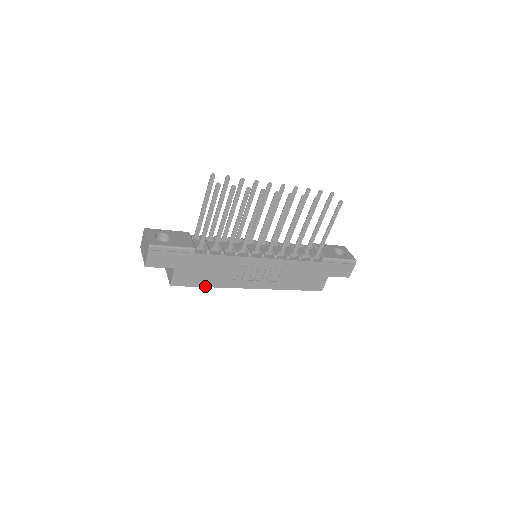
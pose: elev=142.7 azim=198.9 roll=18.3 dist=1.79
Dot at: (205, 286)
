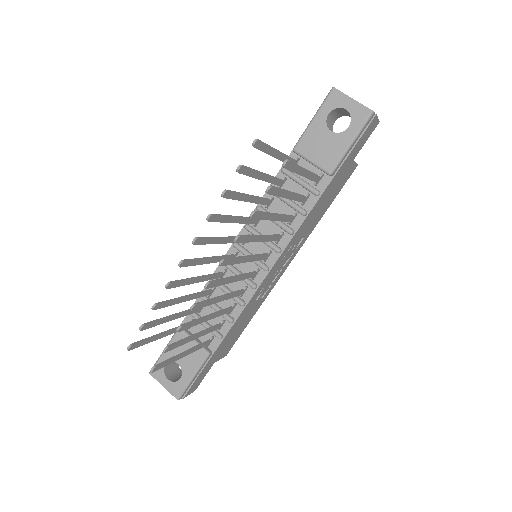
Dot at: occluded
